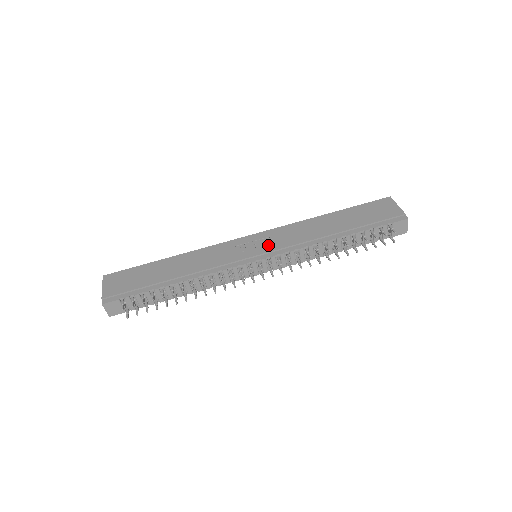
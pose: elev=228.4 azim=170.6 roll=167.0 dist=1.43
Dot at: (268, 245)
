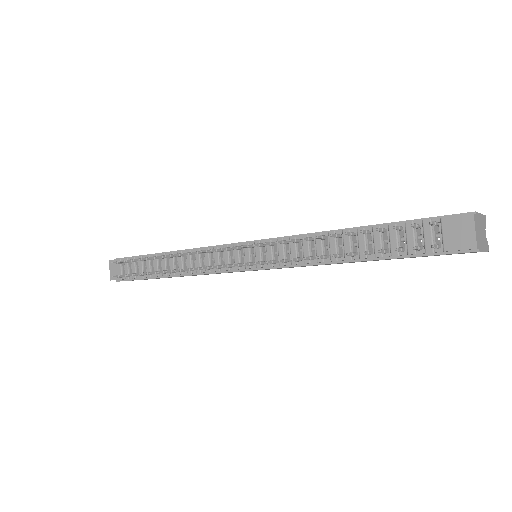
Dot at: occluded
